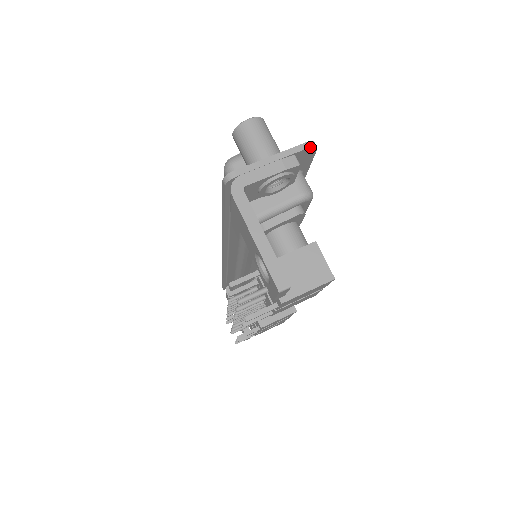
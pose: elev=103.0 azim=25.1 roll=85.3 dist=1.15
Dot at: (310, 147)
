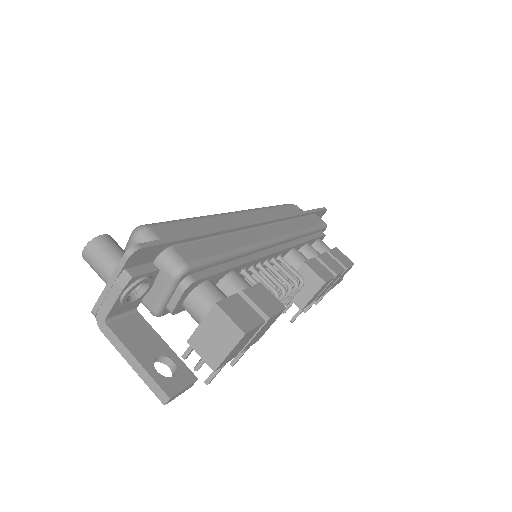
Dot at: (129, 257)
